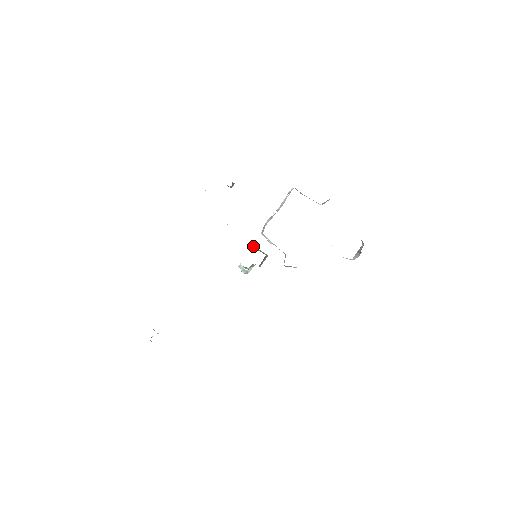
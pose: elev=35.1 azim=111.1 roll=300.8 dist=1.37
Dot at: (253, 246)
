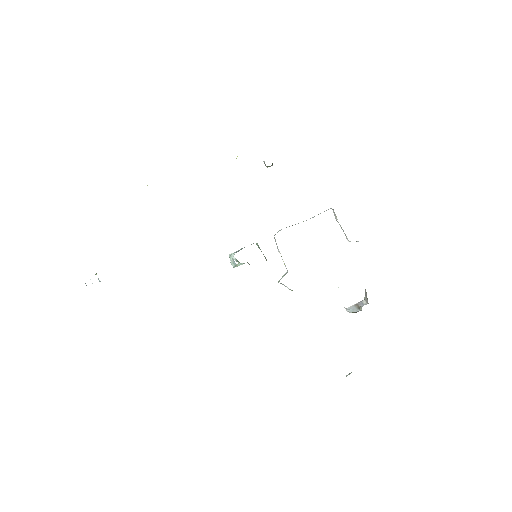
Dot at: occluded
